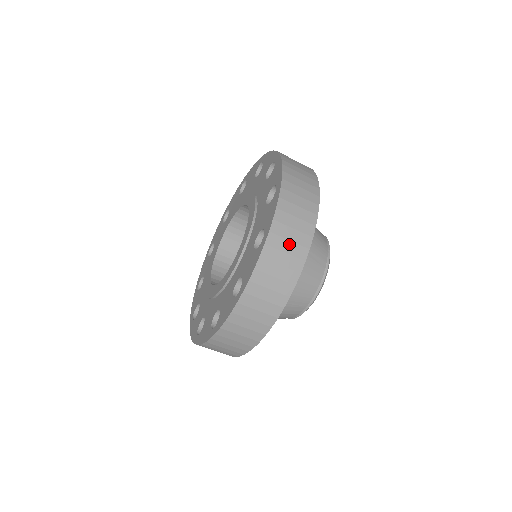
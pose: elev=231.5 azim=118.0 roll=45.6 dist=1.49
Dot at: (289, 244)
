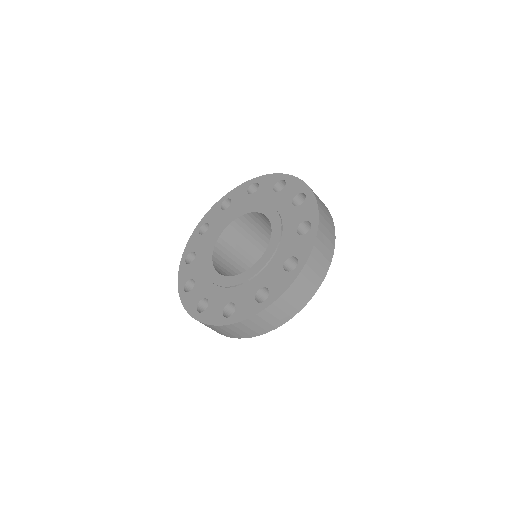
Dot at: (327, 232)
